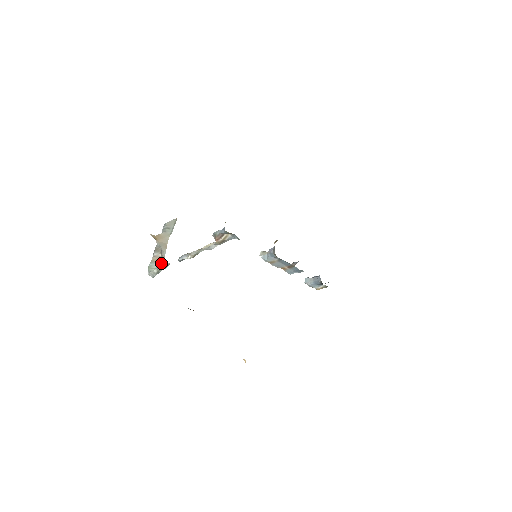
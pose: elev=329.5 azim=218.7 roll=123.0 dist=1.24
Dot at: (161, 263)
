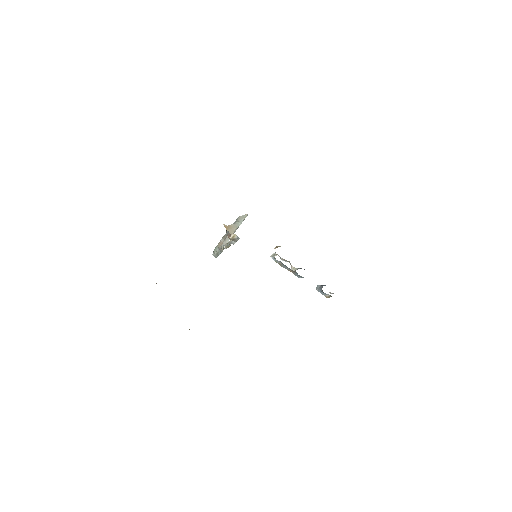
Dot at: (219, 248)
